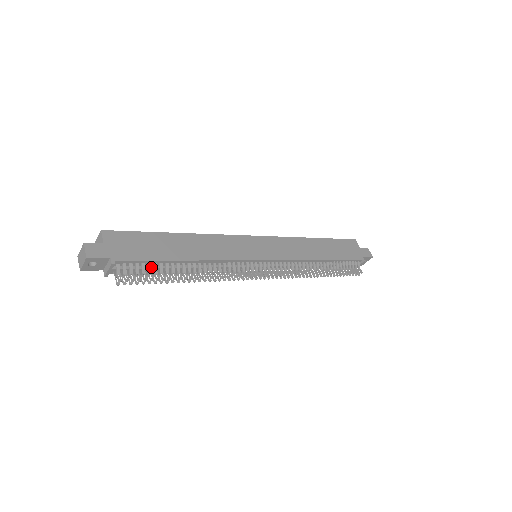
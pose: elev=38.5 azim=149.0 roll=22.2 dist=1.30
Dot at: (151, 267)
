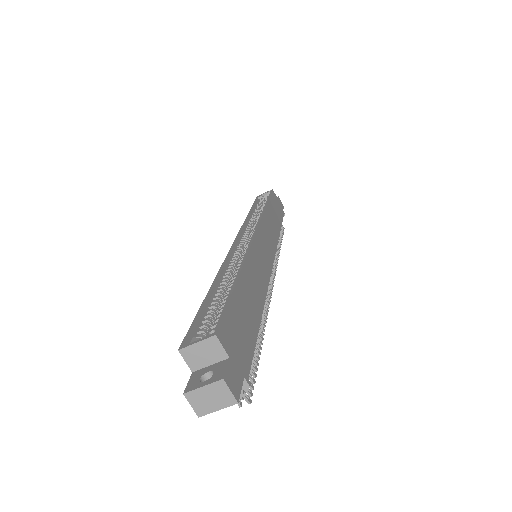
Dot at: occluded
